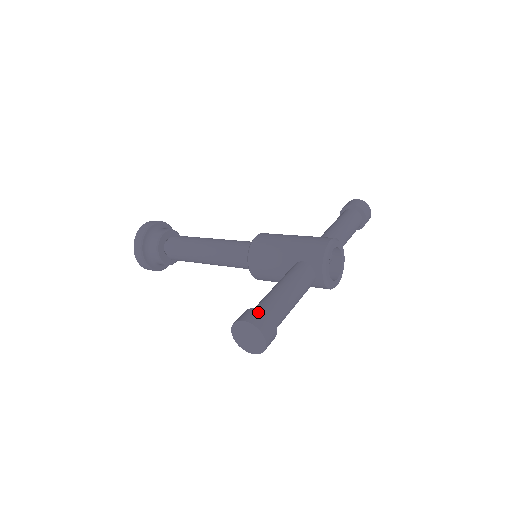
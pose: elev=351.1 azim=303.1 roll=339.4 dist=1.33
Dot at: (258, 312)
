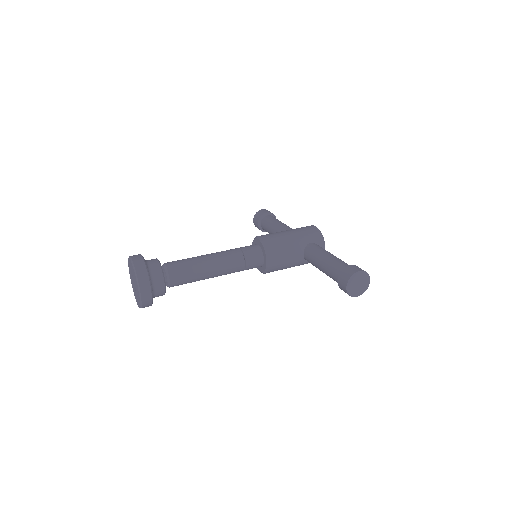
Dot at: (355, 266)
